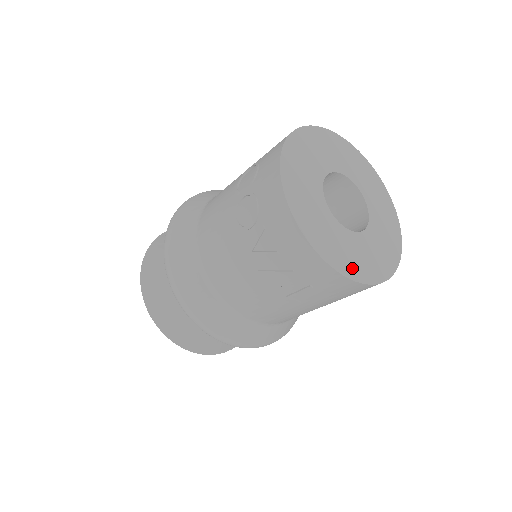
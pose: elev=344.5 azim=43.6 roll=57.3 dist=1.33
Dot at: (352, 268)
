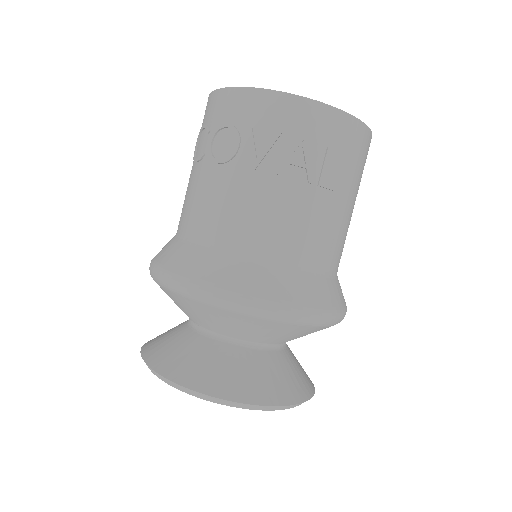
Dot at: occluded
